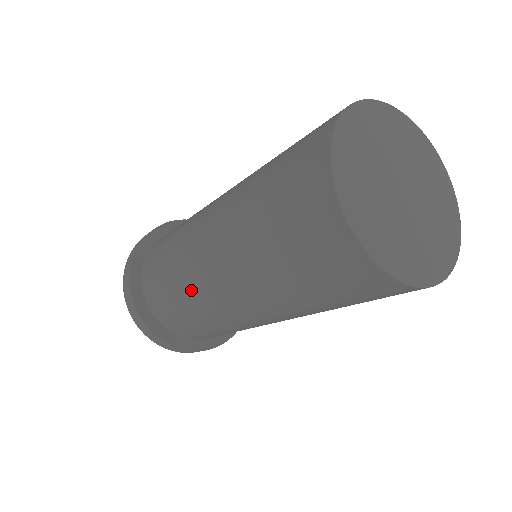
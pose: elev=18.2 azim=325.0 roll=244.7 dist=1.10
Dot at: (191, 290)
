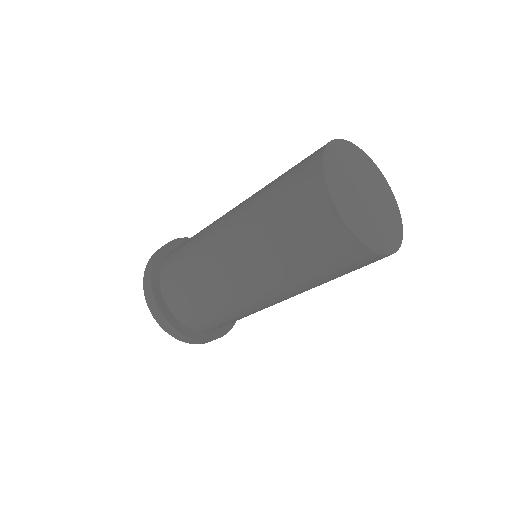
Dot at: (203, 261)
